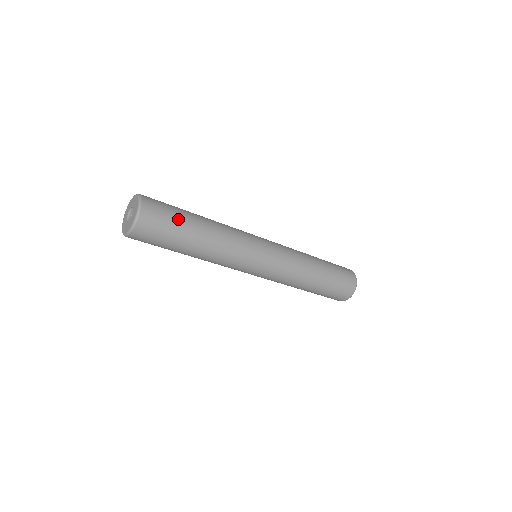
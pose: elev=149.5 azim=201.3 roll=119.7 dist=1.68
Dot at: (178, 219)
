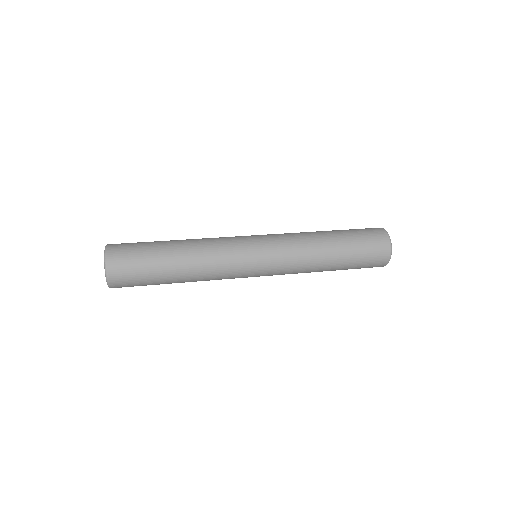
Dot at: (147, 246)
